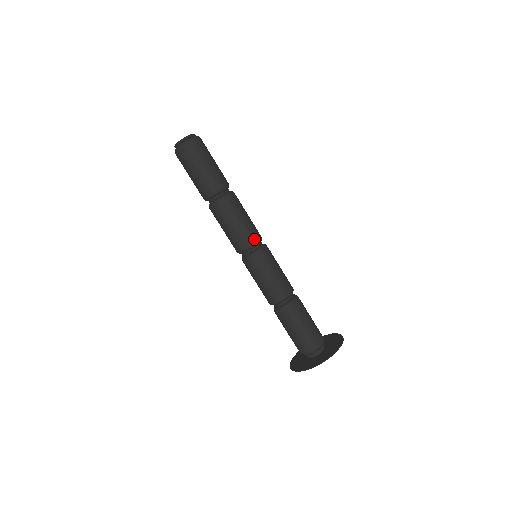
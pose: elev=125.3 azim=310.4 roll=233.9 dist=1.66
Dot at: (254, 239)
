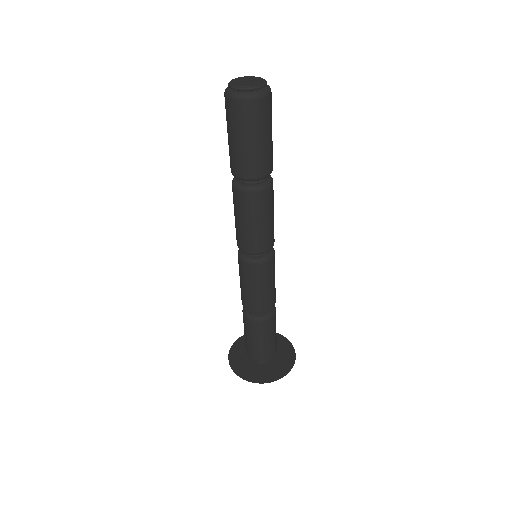
Dot at: (261, 249)
